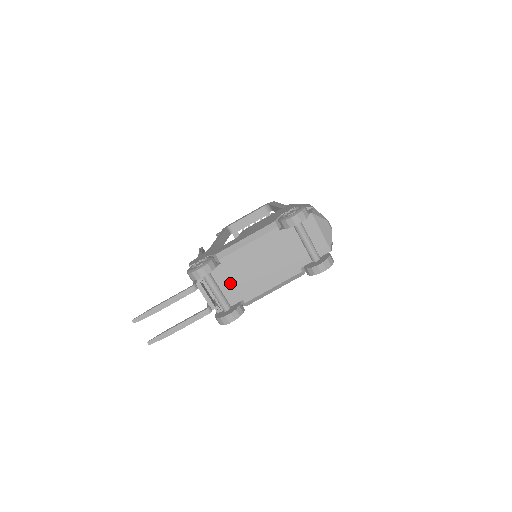
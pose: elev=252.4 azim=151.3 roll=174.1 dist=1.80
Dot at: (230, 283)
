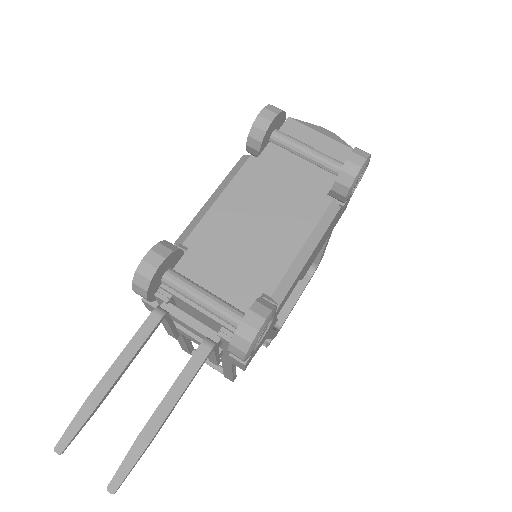
Dot at: (223, 274)
